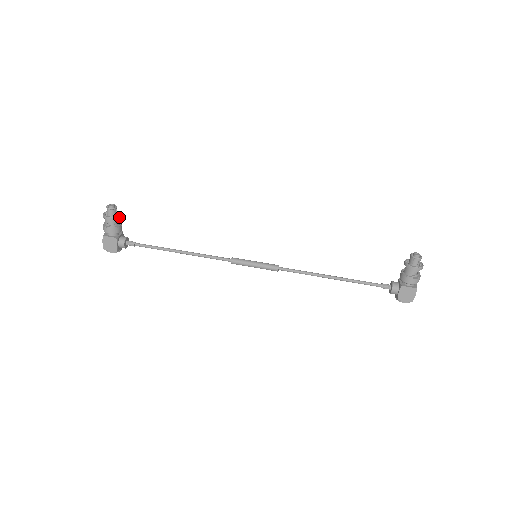
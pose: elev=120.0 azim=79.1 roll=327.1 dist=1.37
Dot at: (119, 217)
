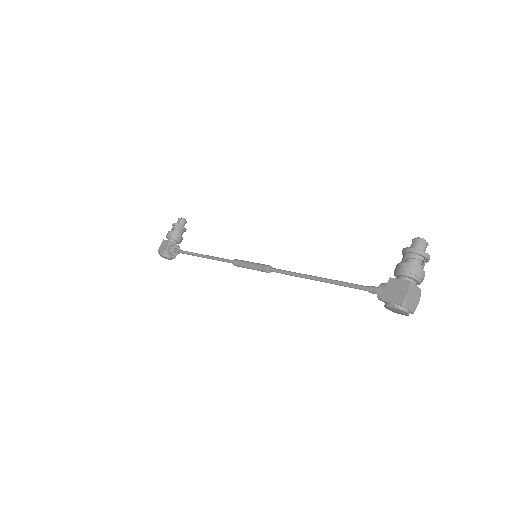
Dot at: (182, 227)
